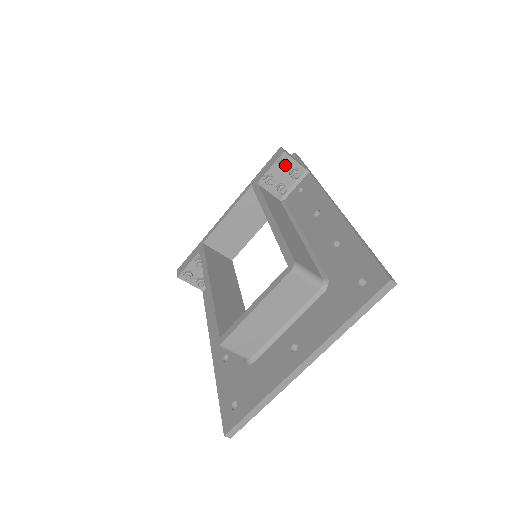
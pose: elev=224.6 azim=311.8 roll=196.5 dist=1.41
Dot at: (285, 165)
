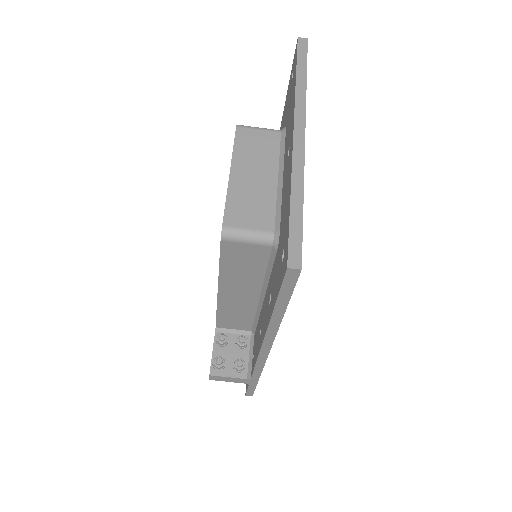
Dot at: occluded
